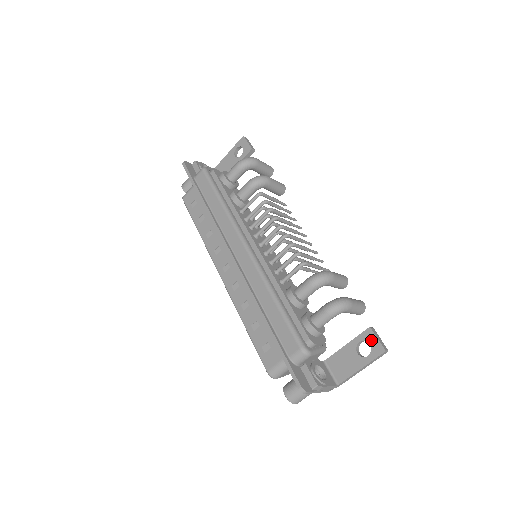
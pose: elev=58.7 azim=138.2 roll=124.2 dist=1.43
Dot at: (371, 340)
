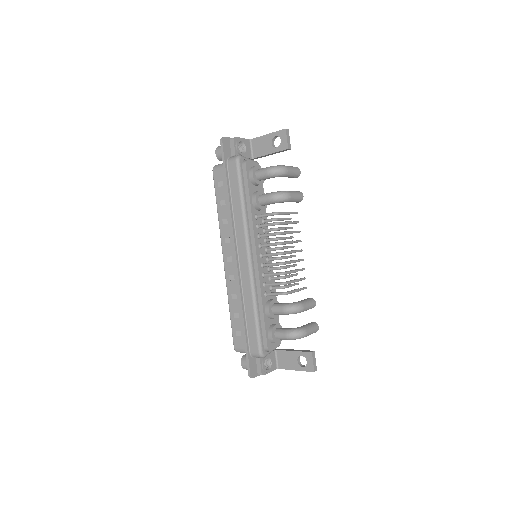
Dot at: (309, 360)
